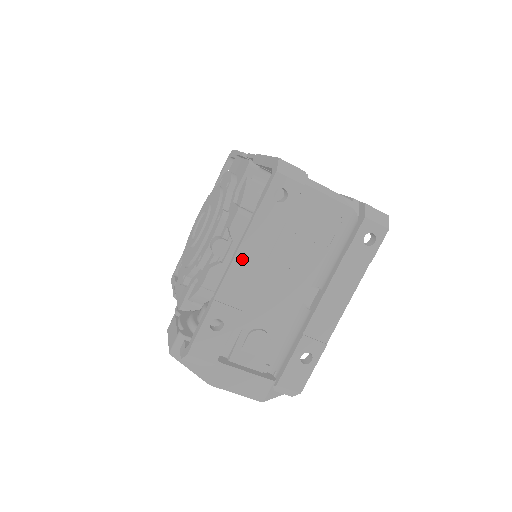
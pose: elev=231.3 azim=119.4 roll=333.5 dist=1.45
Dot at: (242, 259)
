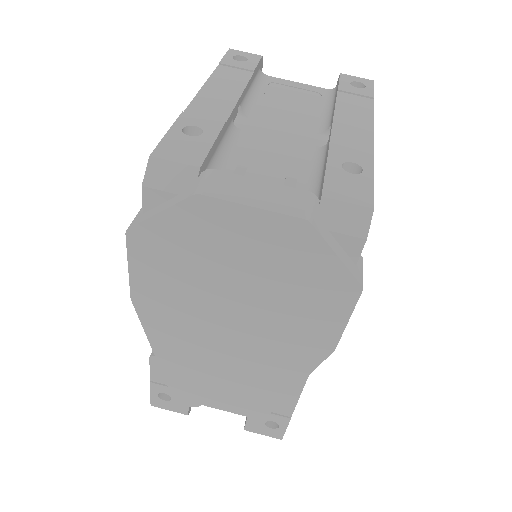
Dot at: (212, 89)
